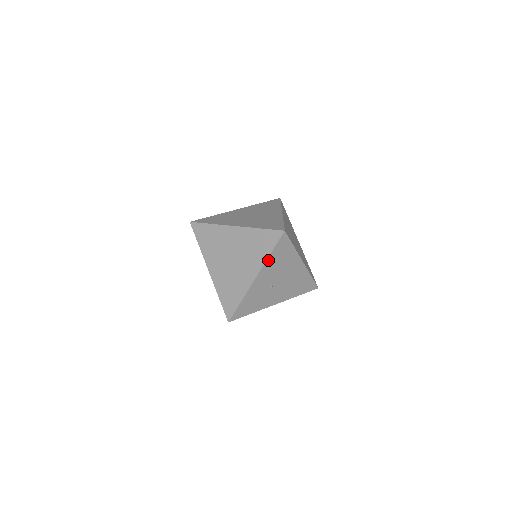
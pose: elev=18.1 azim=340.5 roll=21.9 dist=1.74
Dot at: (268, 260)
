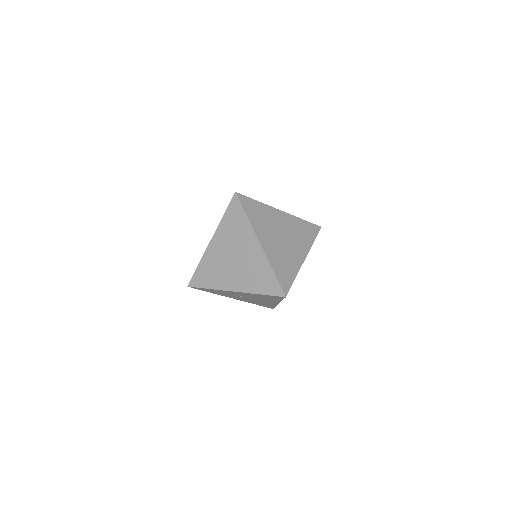
Dot at: (255, 294)
